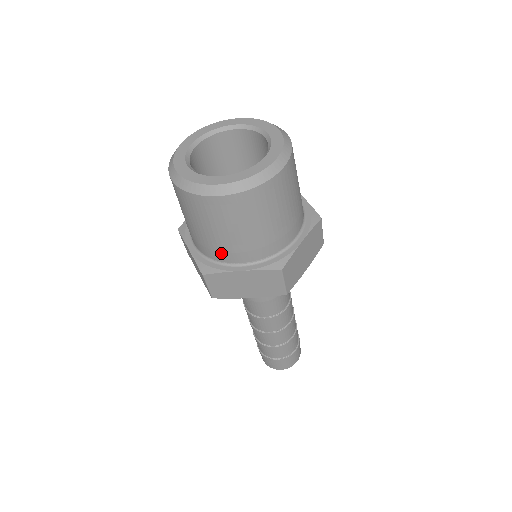
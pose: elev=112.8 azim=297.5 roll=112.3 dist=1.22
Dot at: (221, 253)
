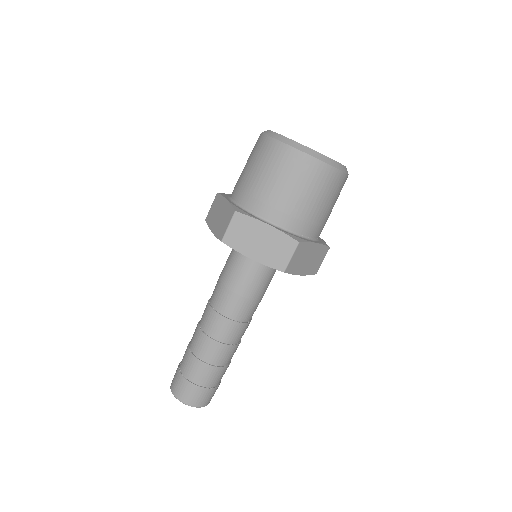
Dot at: (309, 225)
